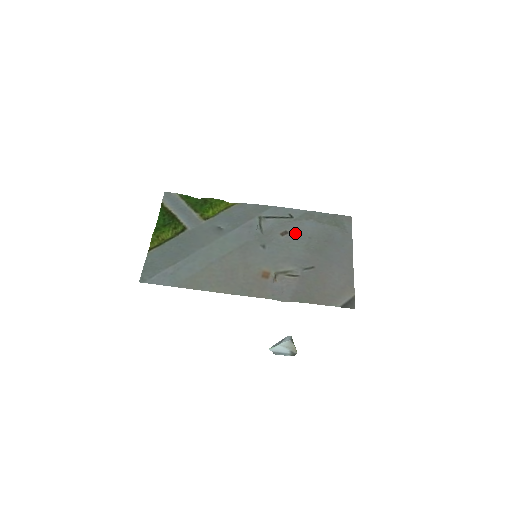
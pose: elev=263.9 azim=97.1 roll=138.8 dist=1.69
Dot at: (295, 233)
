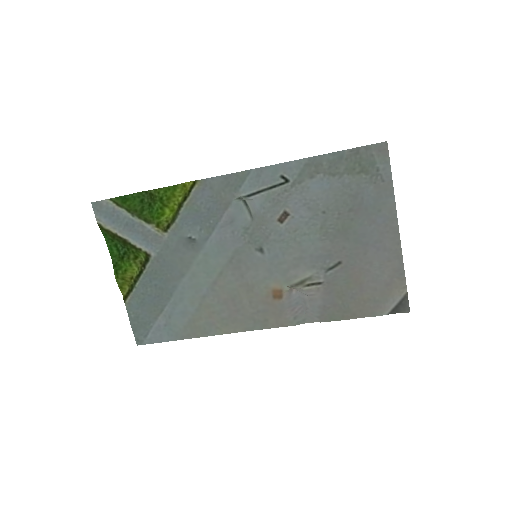
Dot at: (299, 211)
